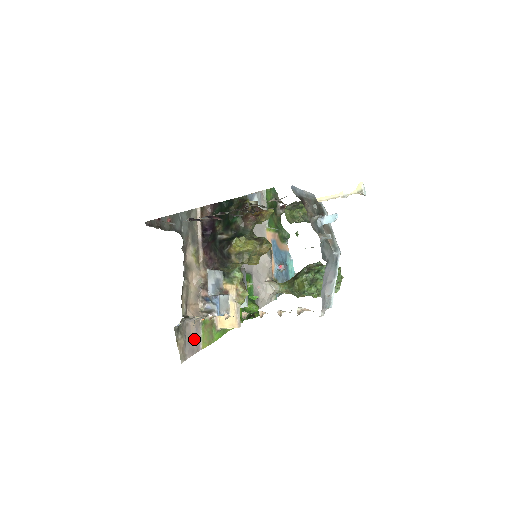
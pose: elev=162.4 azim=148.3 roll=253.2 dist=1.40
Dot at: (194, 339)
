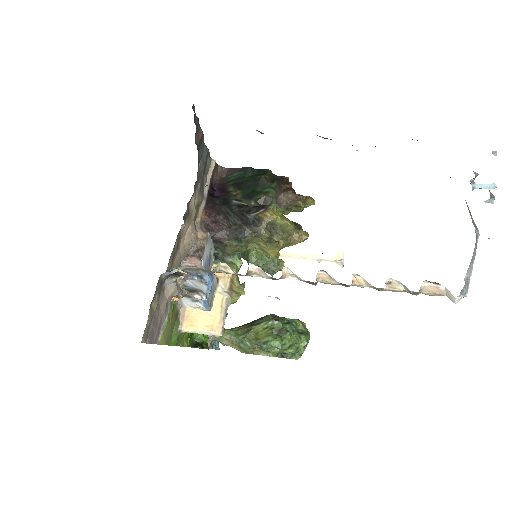
Dot at: (159, 319)
